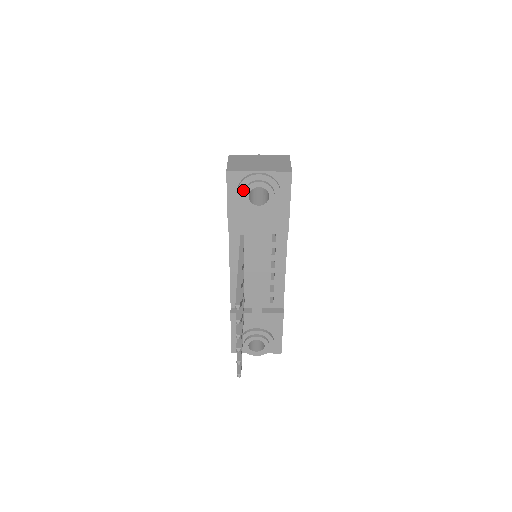
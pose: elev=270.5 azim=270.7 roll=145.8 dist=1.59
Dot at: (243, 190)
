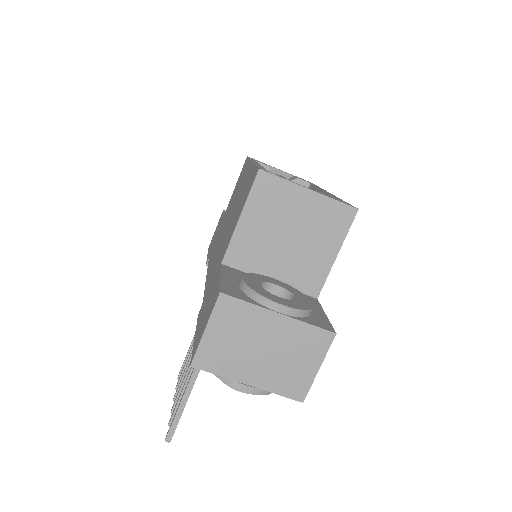
Dot at: occluded
